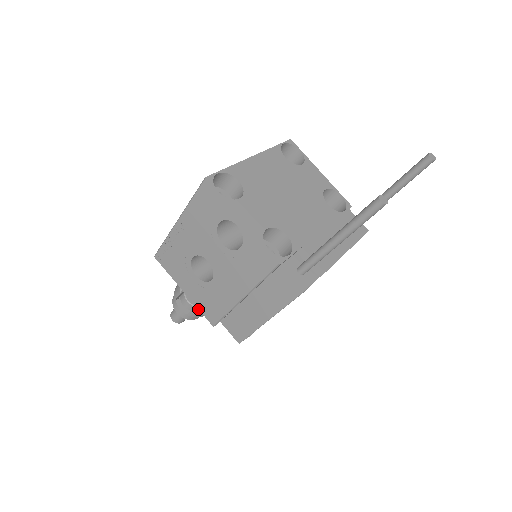
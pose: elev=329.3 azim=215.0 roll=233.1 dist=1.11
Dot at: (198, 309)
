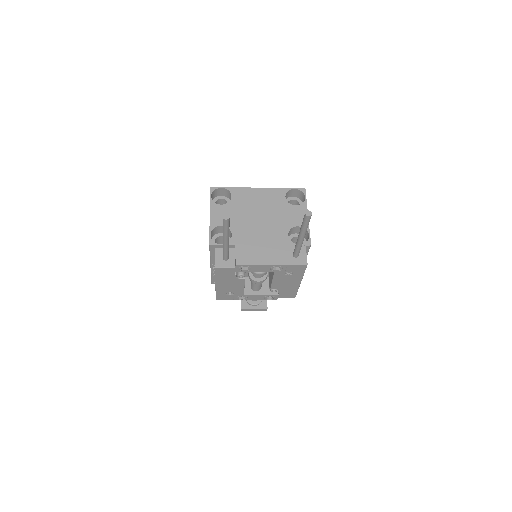
Dot at: occluded
